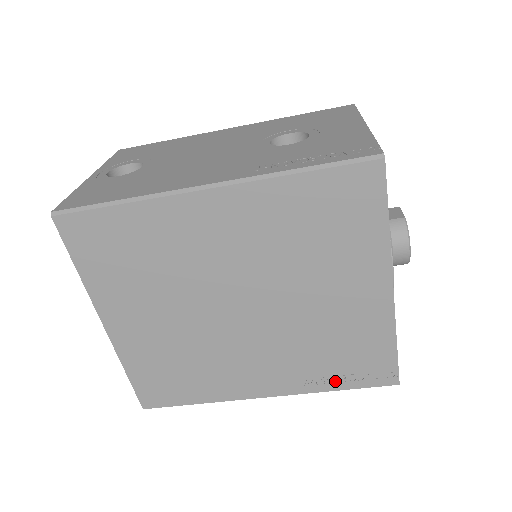
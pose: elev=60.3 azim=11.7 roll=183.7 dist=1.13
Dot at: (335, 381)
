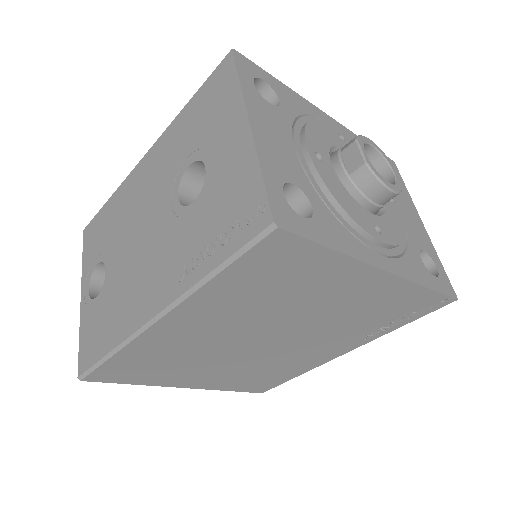
Dot at: (393, 325)
